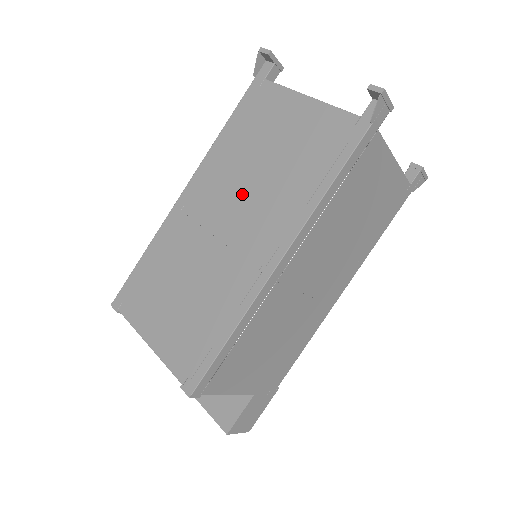
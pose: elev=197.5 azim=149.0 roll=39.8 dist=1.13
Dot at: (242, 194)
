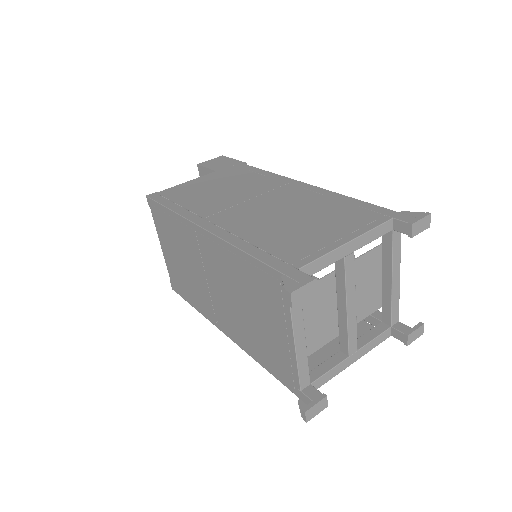
Dot at: (228, 294)
